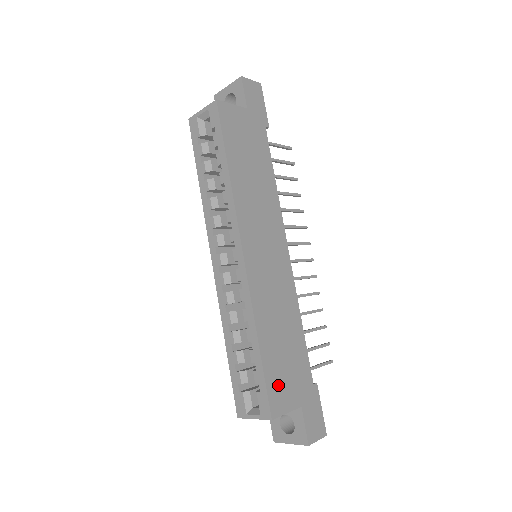
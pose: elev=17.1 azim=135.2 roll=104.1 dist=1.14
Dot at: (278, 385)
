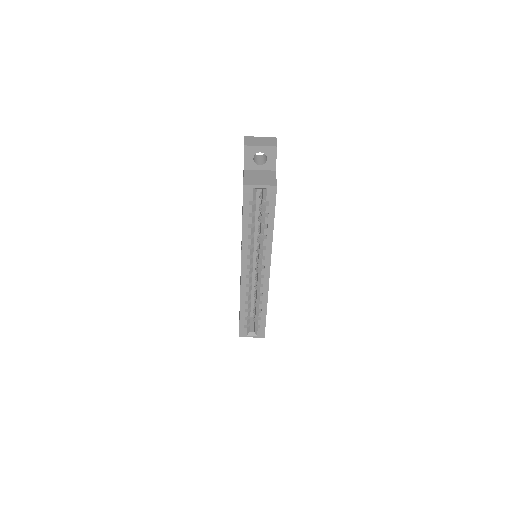
Dot at: occluded
